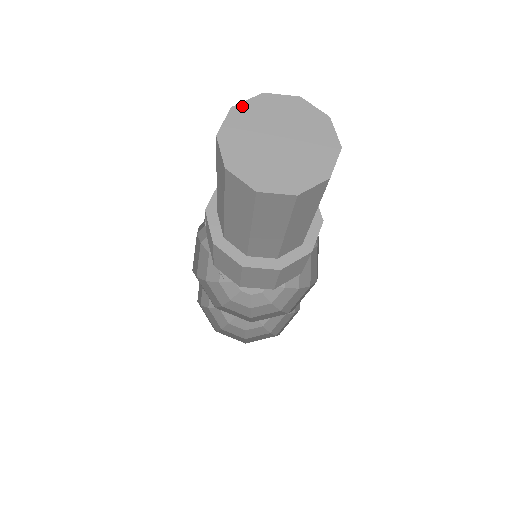
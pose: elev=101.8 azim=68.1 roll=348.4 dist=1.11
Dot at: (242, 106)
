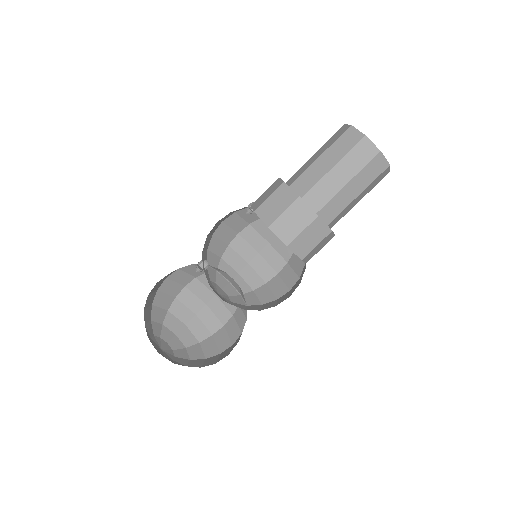
Dot at: occluded
